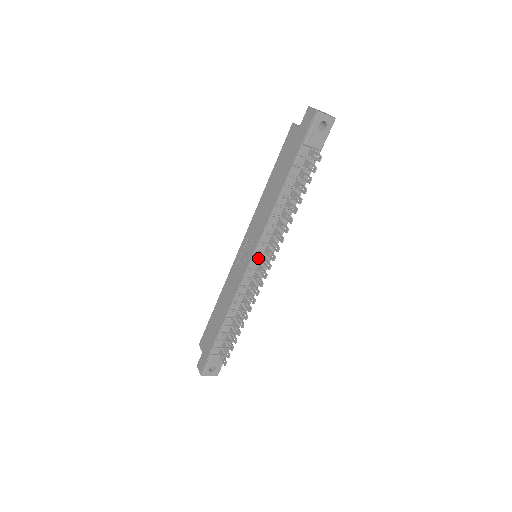
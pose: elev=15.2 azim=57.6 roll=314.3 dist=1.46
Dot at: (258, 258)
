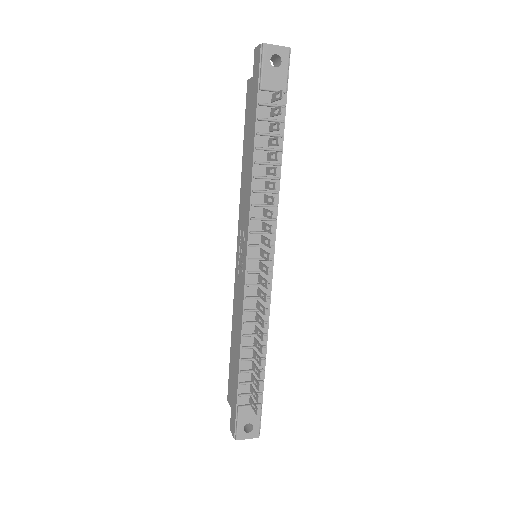
Dot at: (256, 255)
